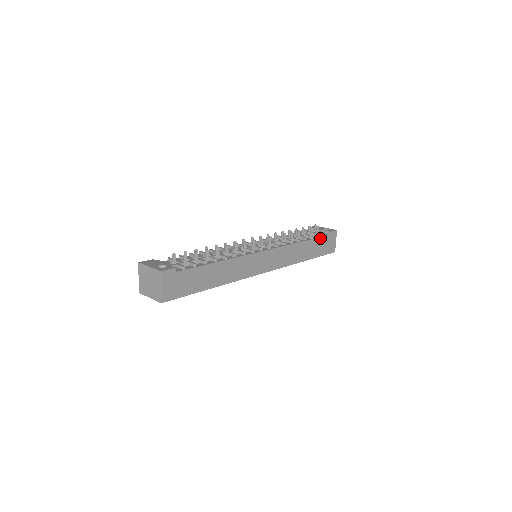
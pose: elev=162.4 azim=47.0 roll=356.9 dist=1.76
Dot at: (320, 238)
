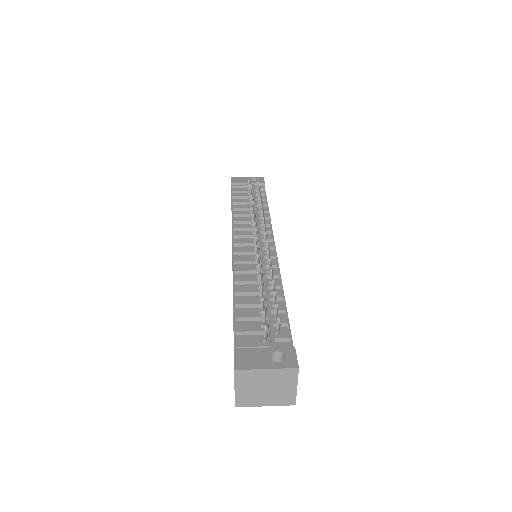
Dot at: occluded
